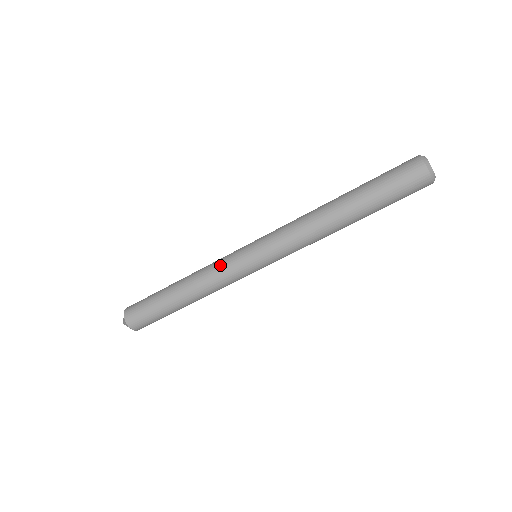
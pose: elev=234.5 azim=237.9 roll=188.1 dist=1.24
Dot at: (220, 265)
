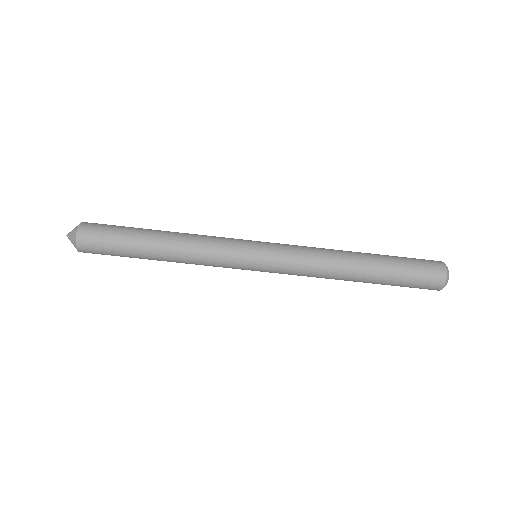
Dot at: (219, 256)
